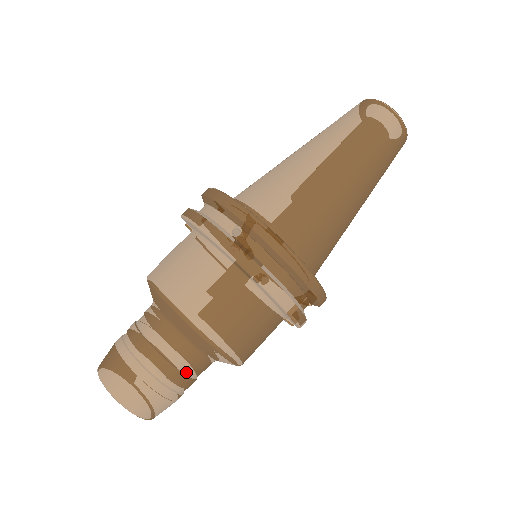
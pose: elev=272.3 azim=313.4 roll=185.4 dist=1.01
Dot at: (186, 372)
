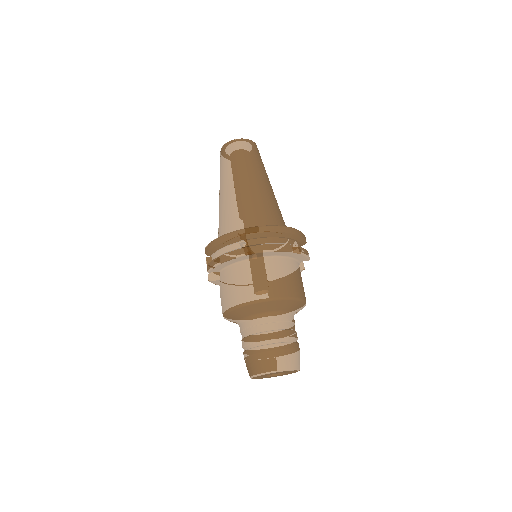
Dot at: (290, 328)
